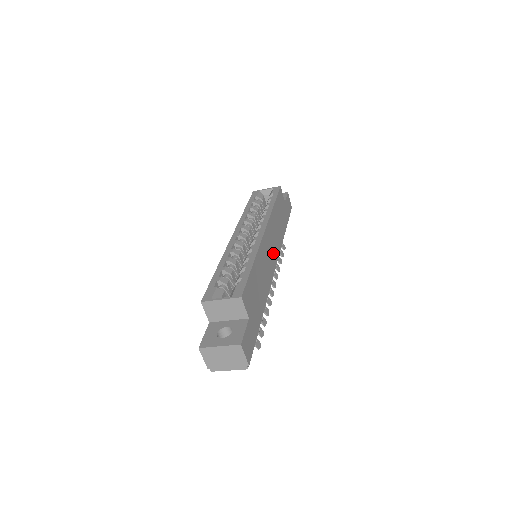
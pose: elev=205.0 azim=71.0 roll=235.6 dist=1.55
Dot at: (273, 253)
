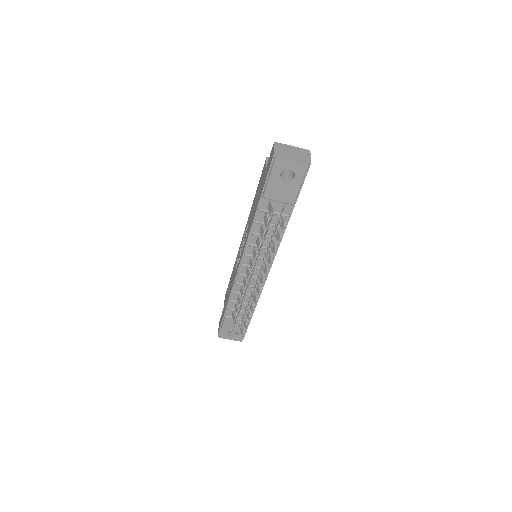
Dot at: occluded
